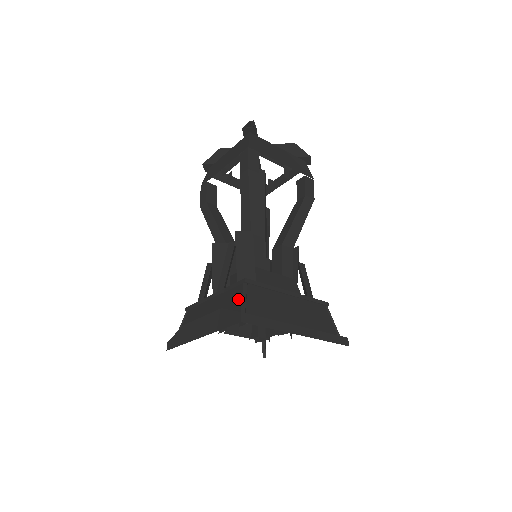
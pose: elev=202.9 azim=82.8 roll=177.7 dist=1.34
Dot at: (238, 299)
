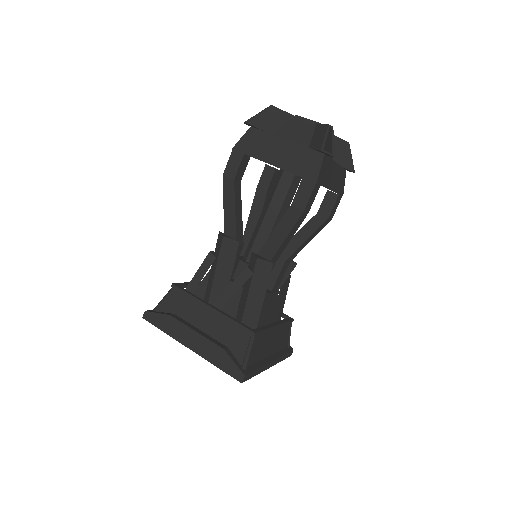
Dot at: (241, 347)
